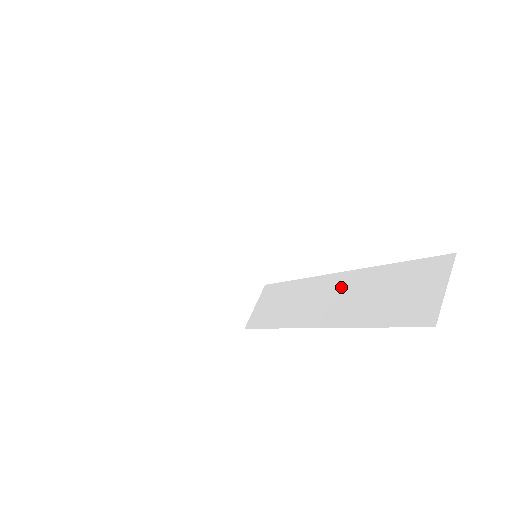
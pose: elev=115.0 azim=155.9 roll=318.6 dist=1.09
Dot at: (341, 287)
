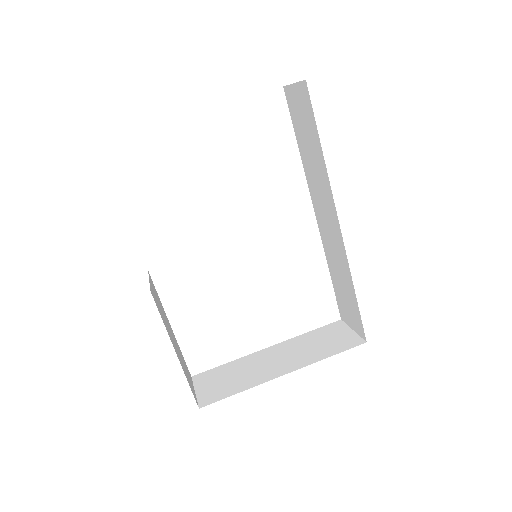
Dot at: (317, 202)
